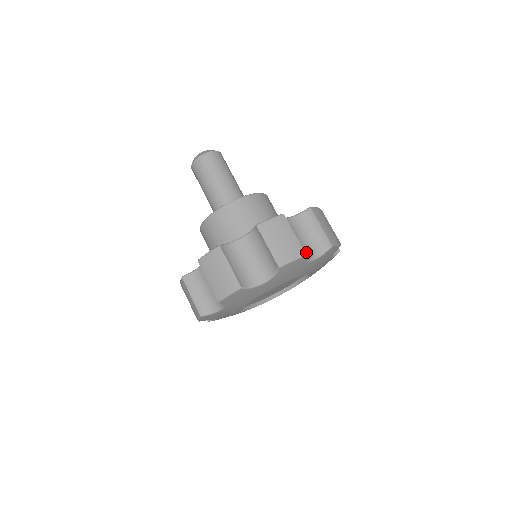
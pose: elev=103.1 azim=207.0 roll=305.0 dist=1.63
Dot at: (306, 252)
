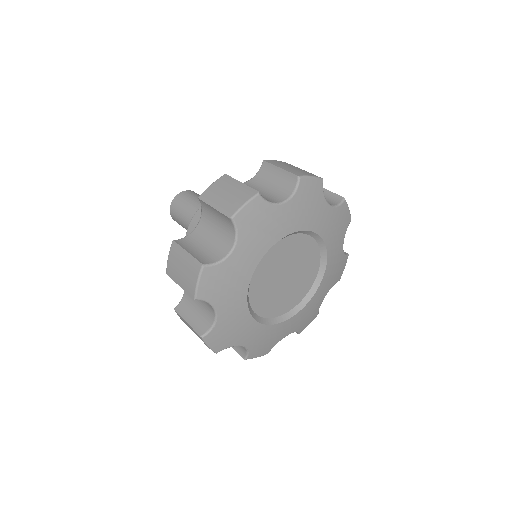
Dot at: (272, 199)
